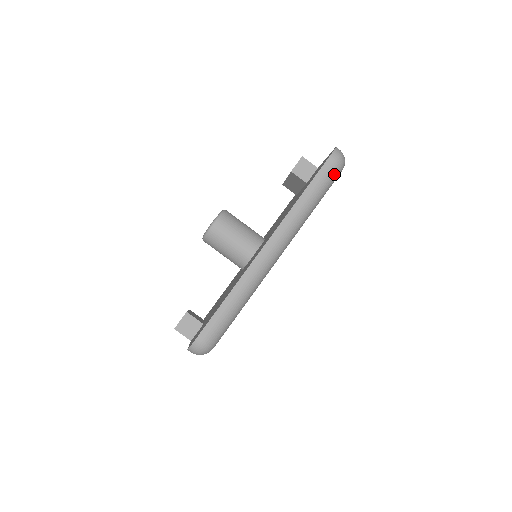
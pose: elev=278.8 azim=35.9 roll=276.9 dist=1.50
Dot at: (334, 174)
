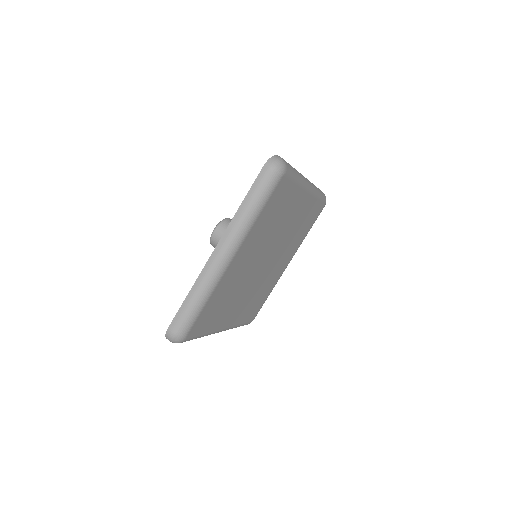
Dot at: (270, 181)
